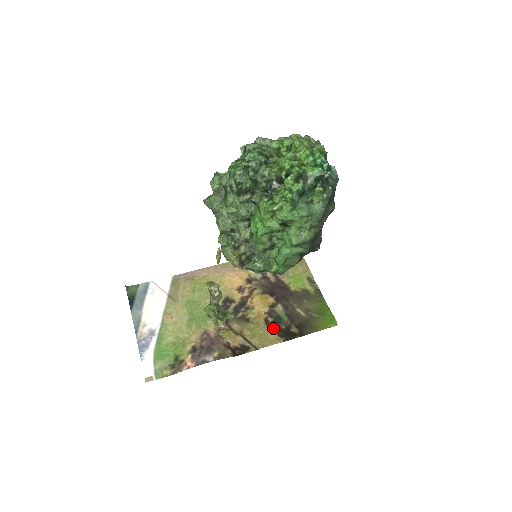
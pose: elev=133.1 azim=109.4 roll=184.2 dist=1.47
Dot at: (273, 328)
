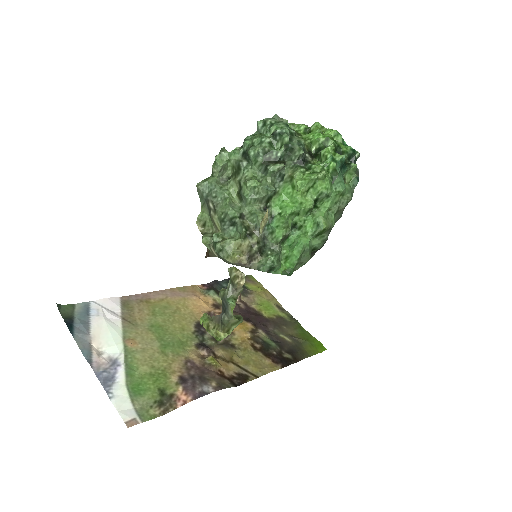
Dot at: (264, 354)
